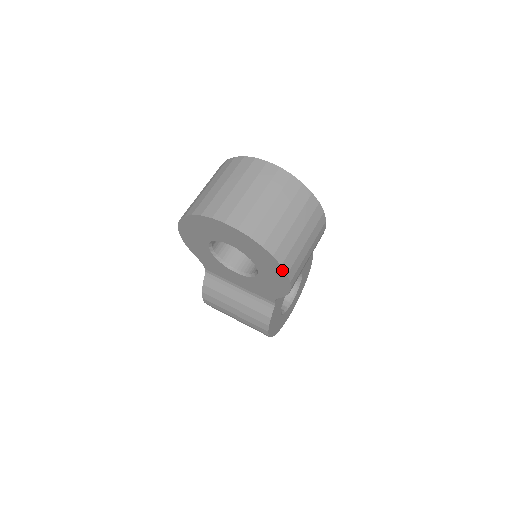
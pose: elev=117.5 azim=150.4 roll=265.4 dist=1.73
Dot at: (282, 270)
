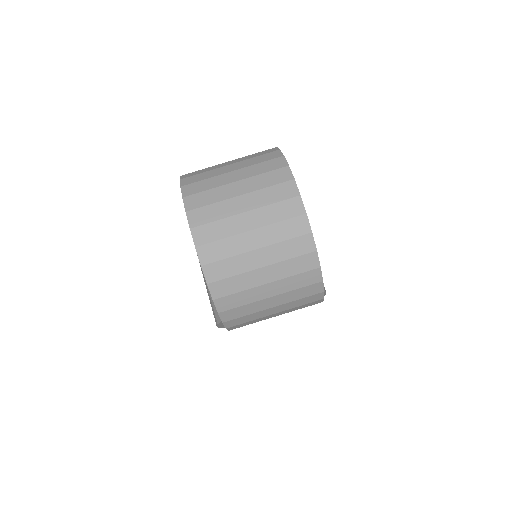
Dot at: (220, 315)
